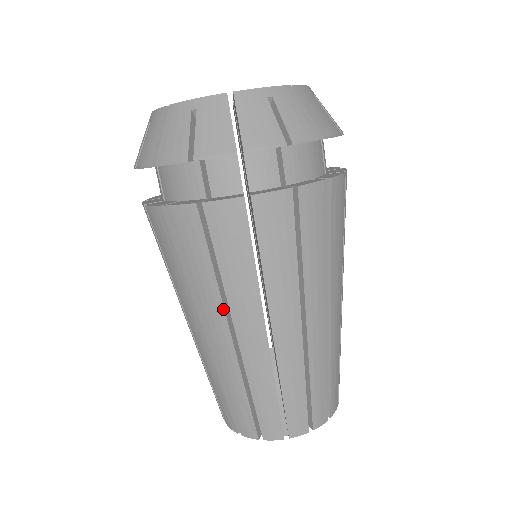
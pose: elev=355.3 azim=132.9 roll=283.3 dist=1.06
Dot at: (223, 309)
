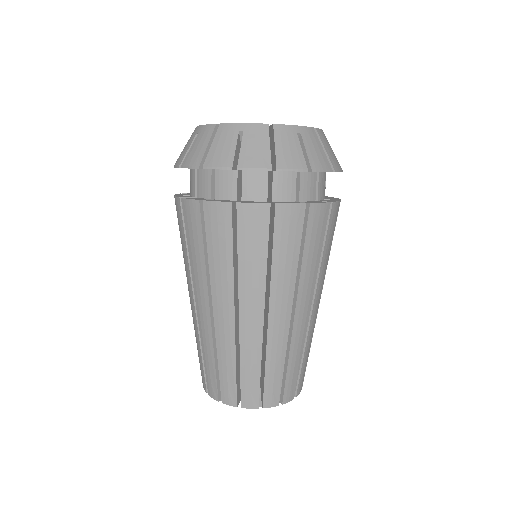
Dot at: (294, 290)
